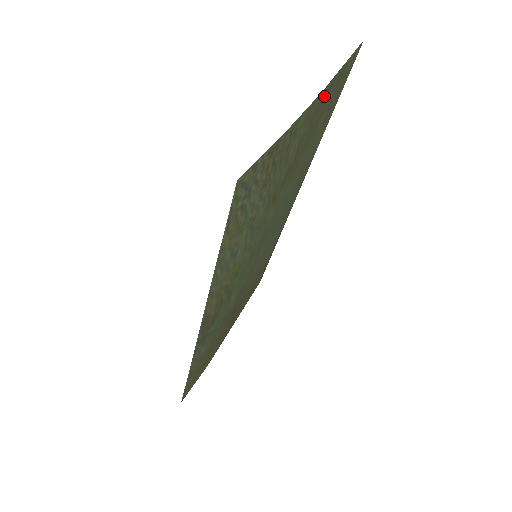
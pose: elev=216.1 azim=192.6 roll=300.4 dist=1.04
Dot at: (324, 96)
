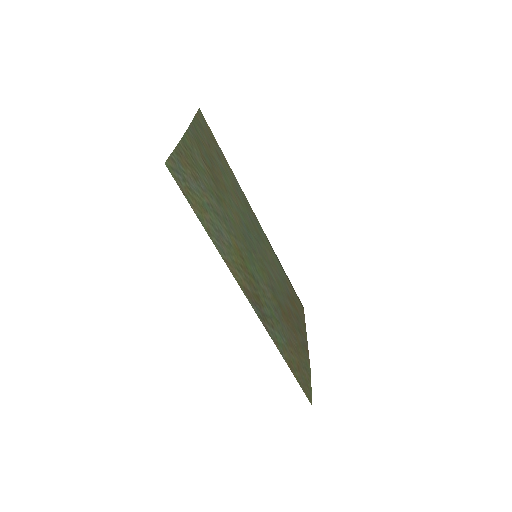
Dot at: (195, 133)
